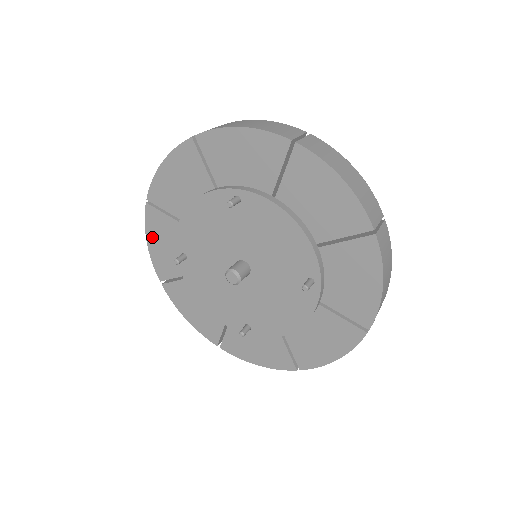
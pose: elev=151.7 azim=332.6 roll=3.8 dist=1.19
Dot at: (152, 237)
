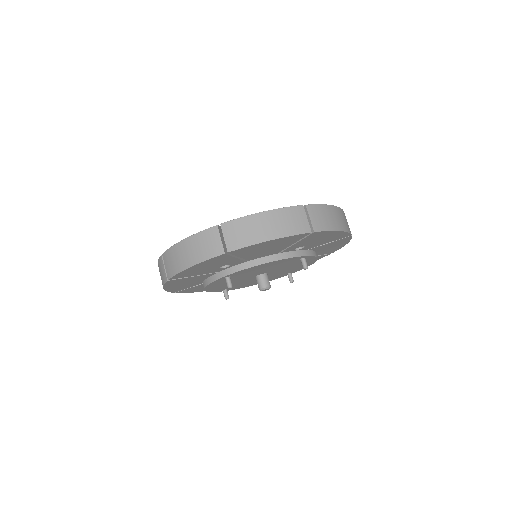
Dot at: (200, 265)
